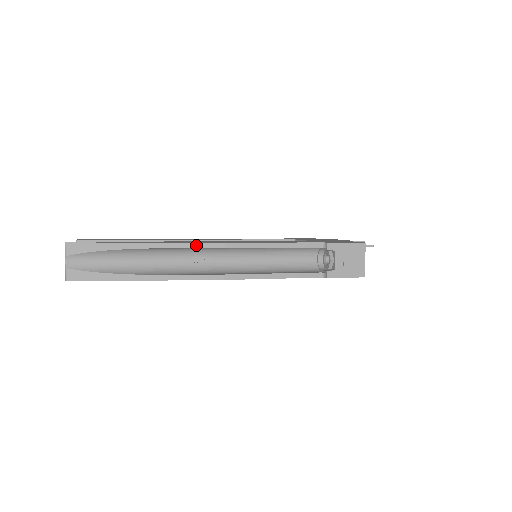
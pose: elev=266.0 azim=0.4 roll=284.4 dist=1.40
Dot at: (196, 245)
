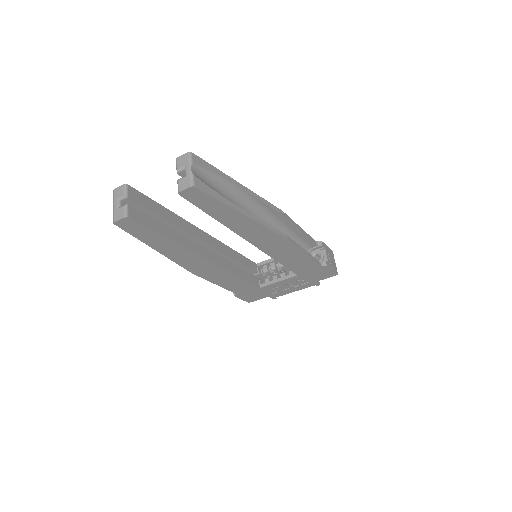
Dot at: (269, 204)
